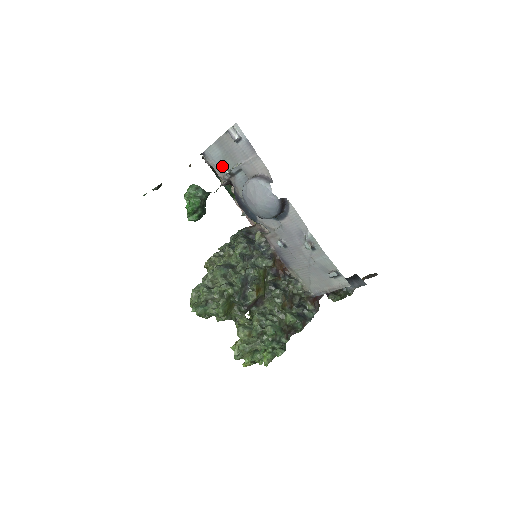
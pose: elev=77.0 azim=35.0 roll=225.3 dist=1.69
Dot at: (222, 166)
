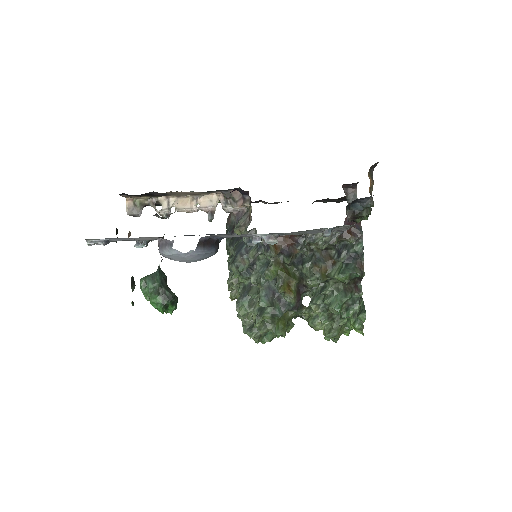
Dot at: occluded
